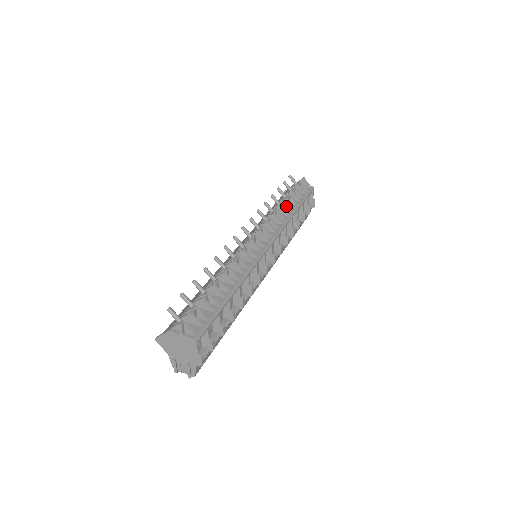
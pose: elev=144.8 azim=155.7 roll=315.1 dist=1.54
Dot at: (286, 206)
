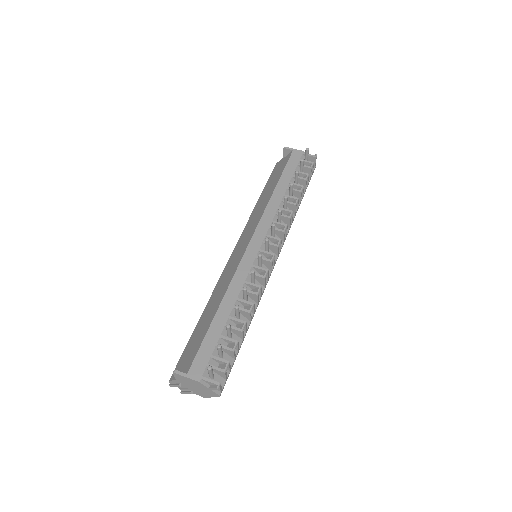
Dot at: (298, 203)
